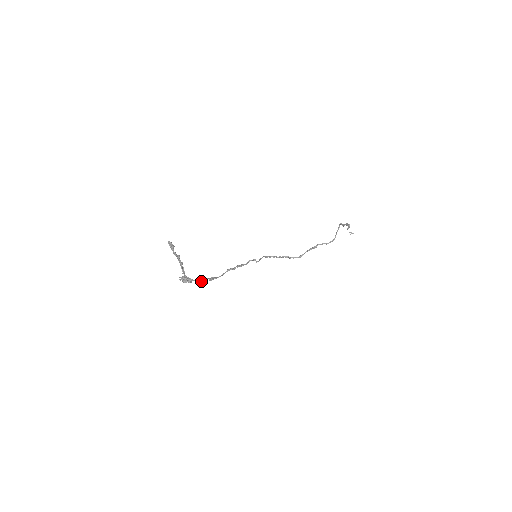
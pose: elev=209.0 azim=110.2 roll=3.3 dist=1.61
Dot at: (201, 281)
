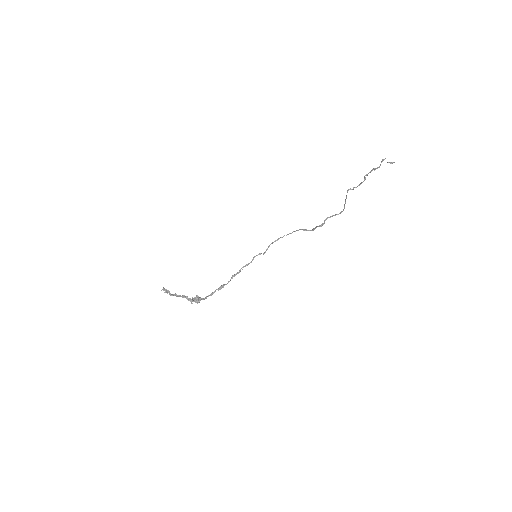
Dot at: occluded
